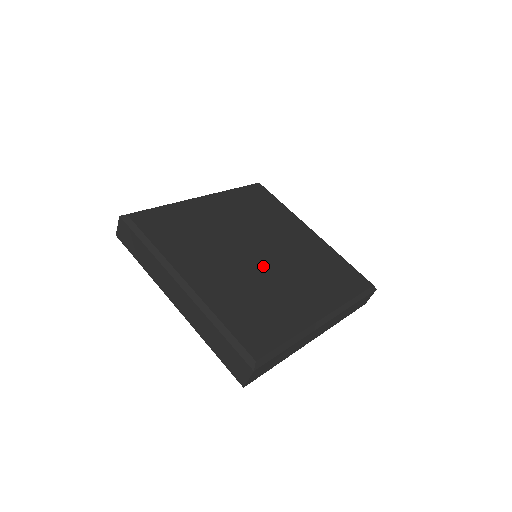
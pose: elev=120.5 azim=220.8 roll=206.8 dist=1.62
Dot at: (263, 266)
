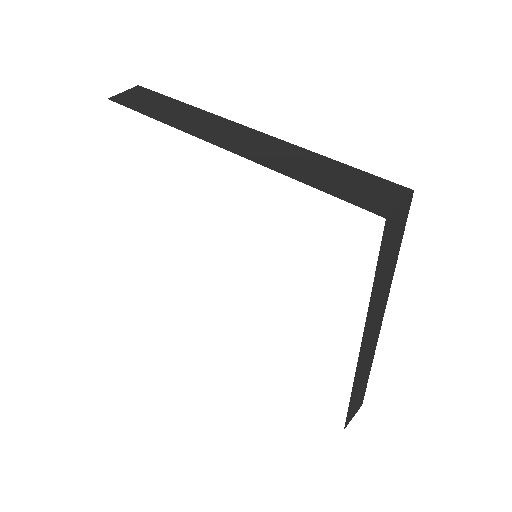
Dot at: occluded
